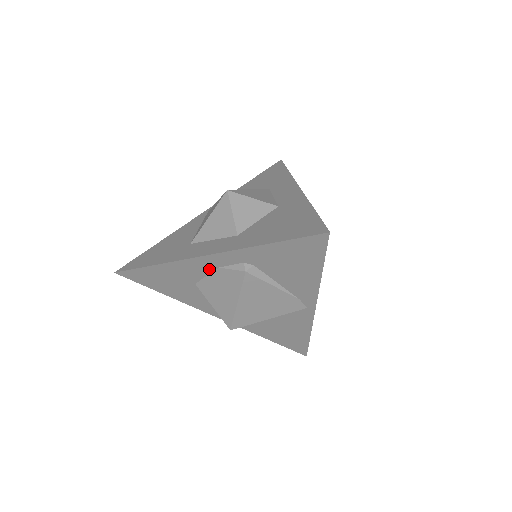
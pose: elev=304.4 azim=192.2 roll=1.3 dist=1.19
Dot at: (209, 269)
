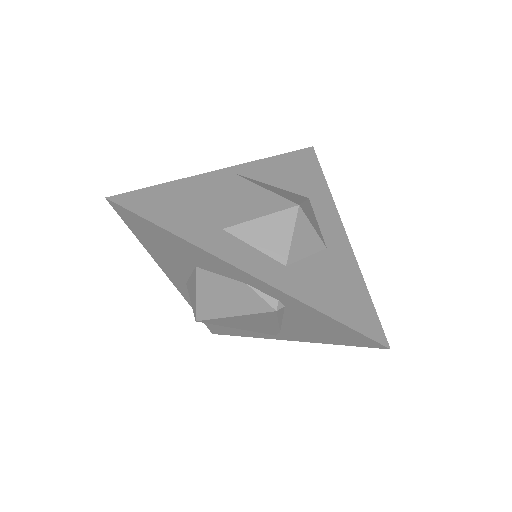
Dot at: (234, 277)
